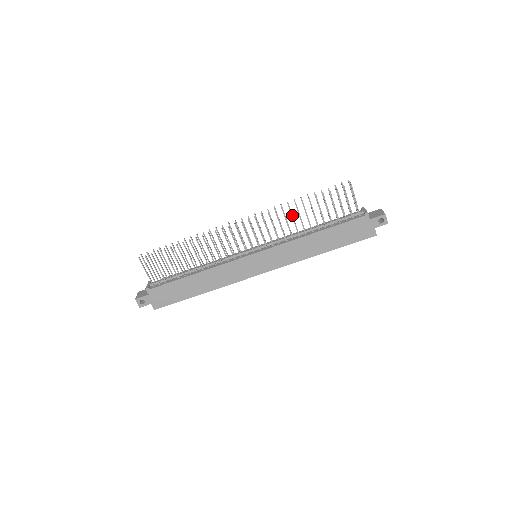
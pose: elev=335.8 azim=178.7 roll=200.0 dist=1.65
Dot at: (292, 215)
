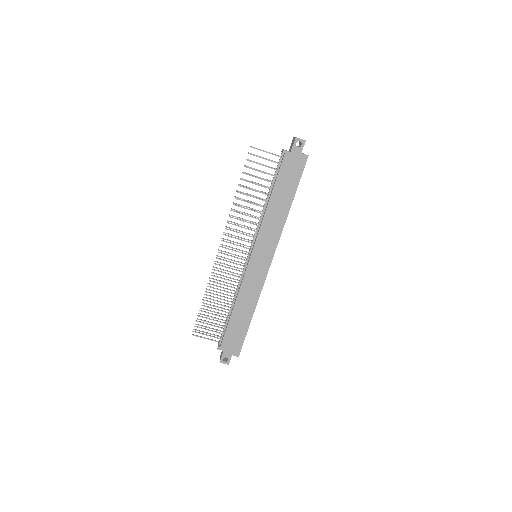
Dot at: (243, 207)
